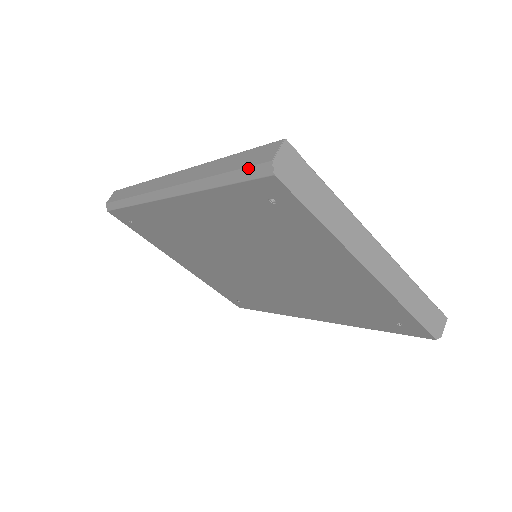
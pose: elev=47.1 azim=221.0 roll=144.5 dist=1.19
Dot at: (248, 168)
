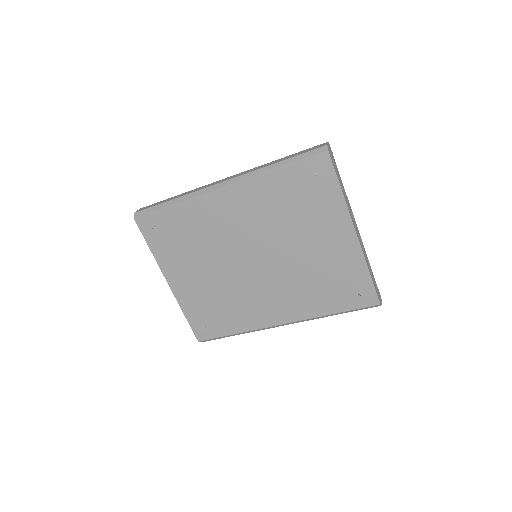
Dot at: (308, 152)
